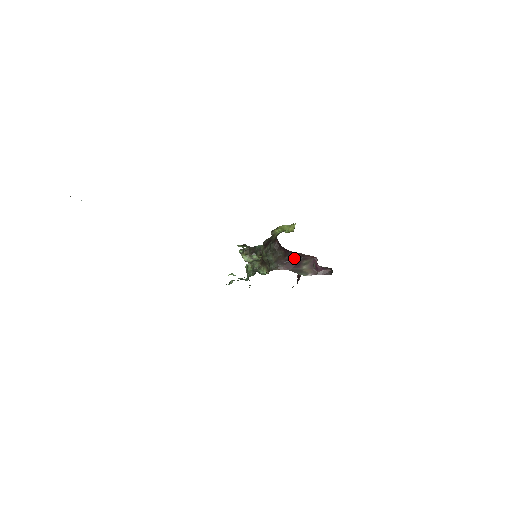
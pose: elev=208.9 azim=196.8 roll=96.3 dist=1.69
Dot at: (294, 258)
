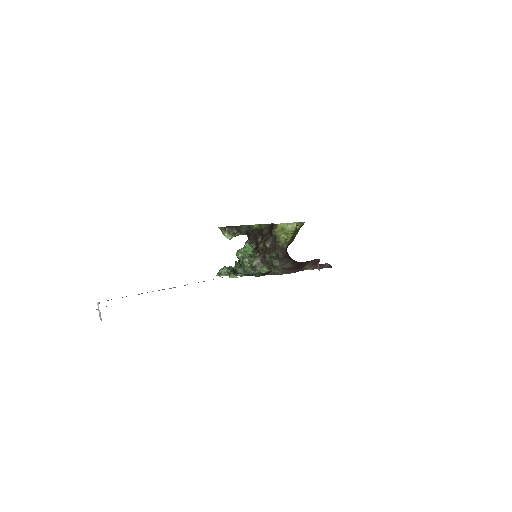
Dot at: (301, 264)
